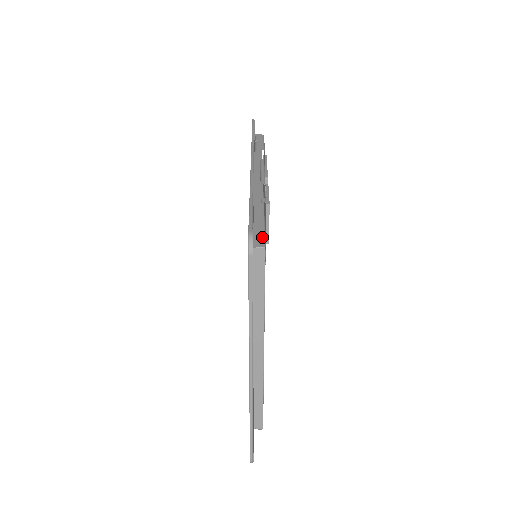
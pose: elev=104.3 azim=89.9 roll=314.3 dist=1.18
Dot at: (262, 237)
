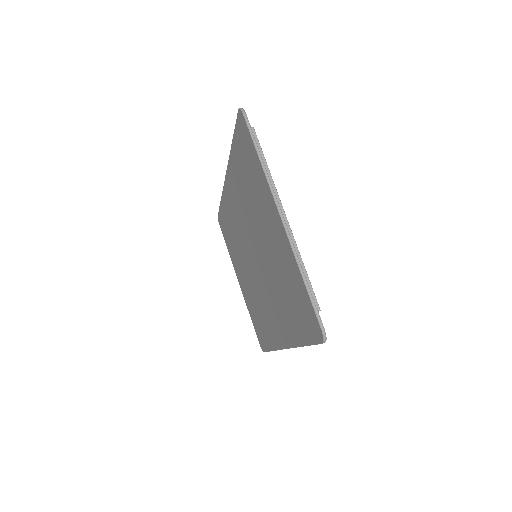
Dot at: occluded
